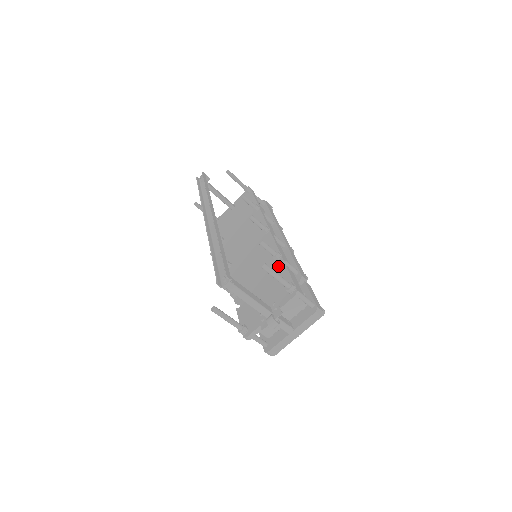
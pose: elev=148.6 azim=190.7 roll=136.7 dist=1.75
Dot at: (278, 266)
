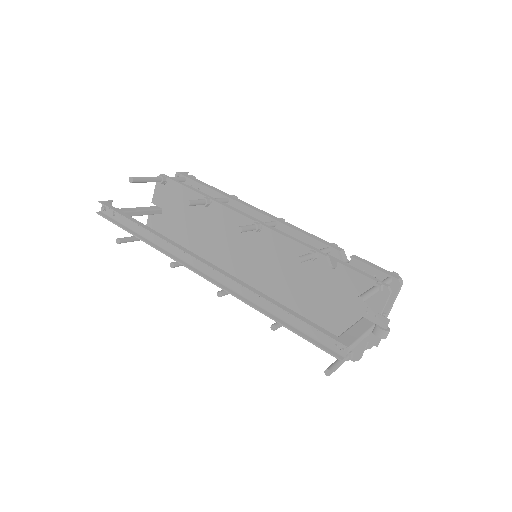
Dot at: (326, 267)
